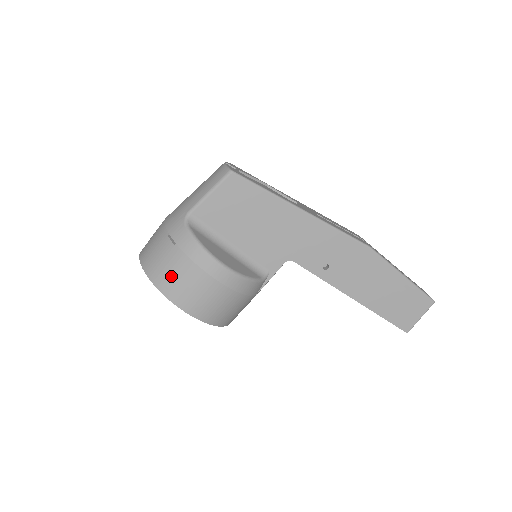
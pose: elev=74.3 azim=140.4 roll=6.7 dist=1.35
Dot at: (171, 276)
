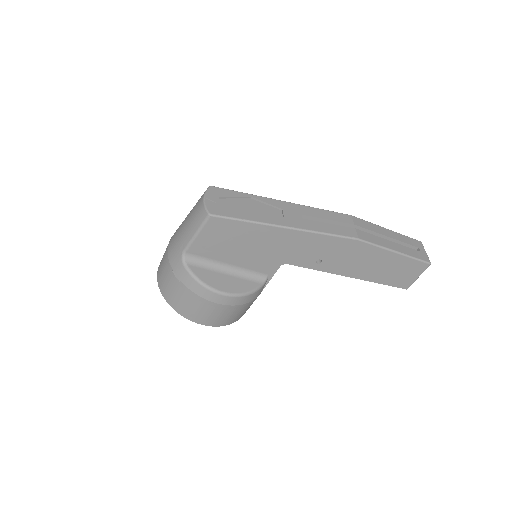
Dot at: (184, 305)
